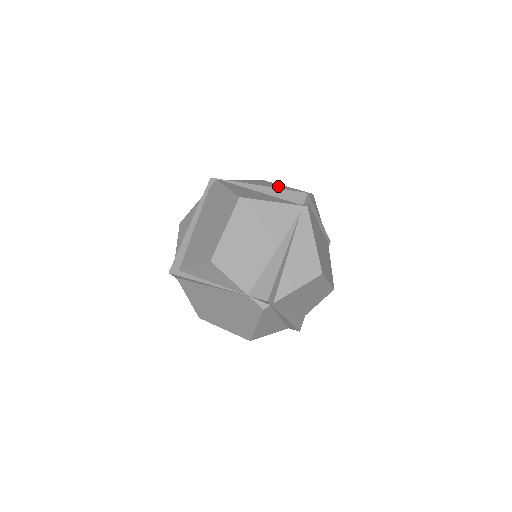
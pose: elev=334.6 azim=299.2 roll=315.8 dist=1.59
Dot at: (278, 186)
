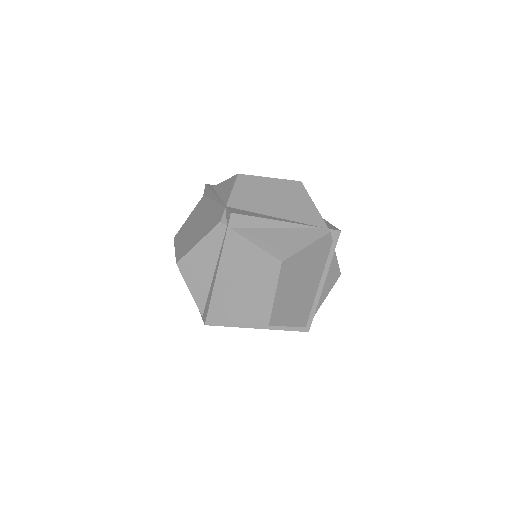
Dot at: occluded
